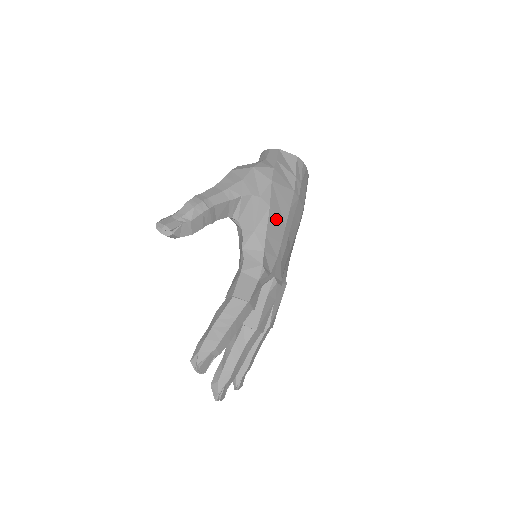
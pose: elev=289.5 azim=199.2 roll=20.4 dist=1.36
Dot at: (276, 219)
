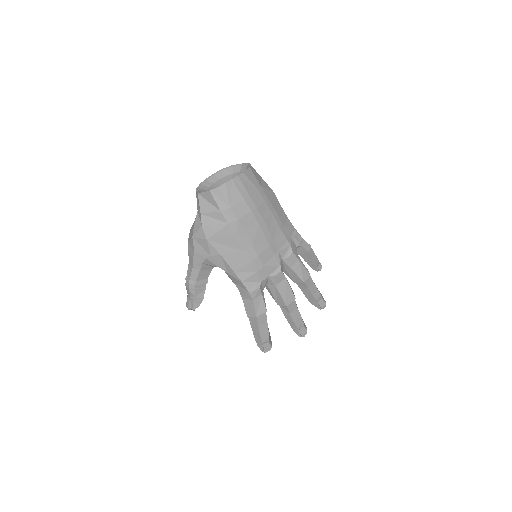
Dot at: (233, 255)
